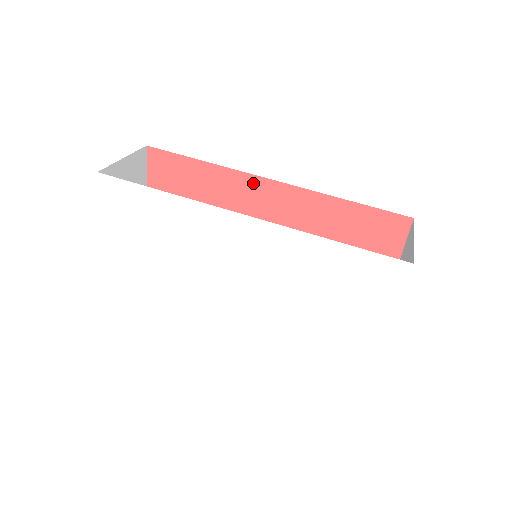
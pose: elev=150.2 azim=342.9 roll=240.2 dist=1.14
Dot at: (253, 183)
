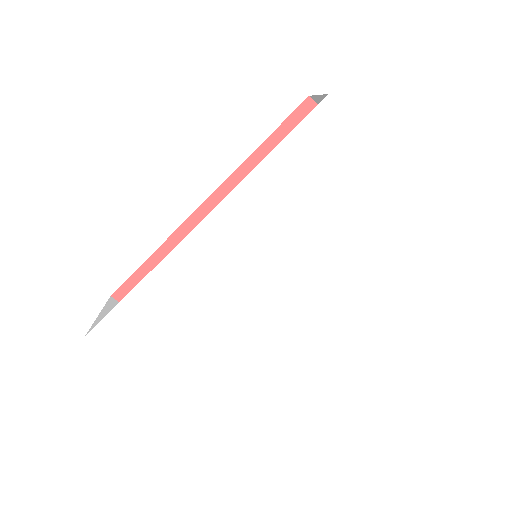
Dot at: (196, 222)
